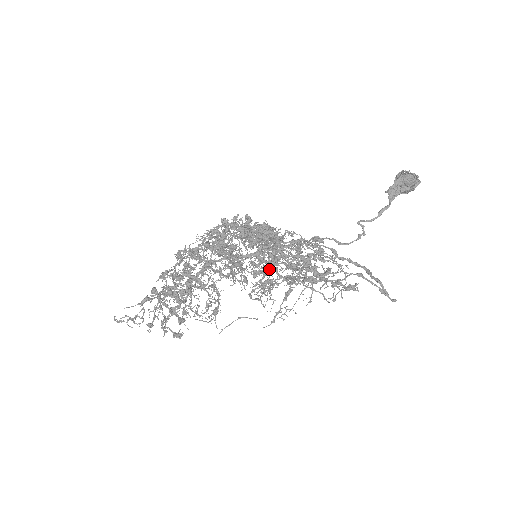
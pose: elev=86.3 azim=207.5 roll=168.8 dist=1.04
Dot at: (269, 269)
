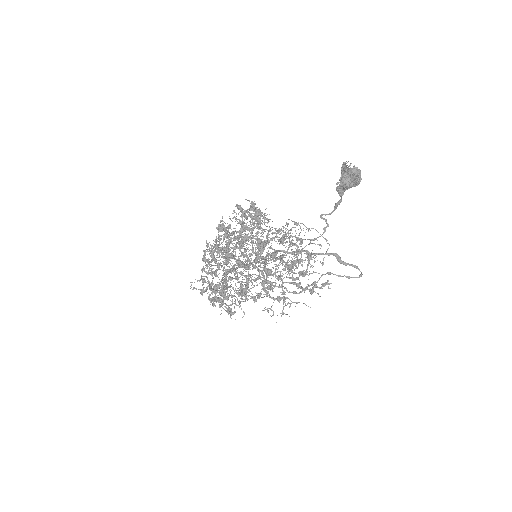
Dot at: occluded
